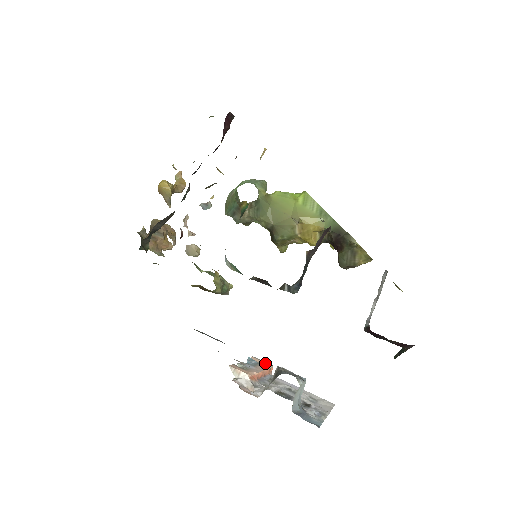
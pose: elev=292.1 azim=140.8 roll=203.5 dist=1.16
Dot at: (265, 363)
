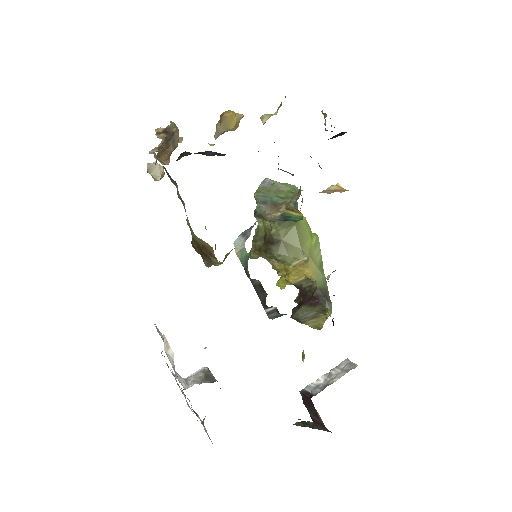
Dot at: occluded
